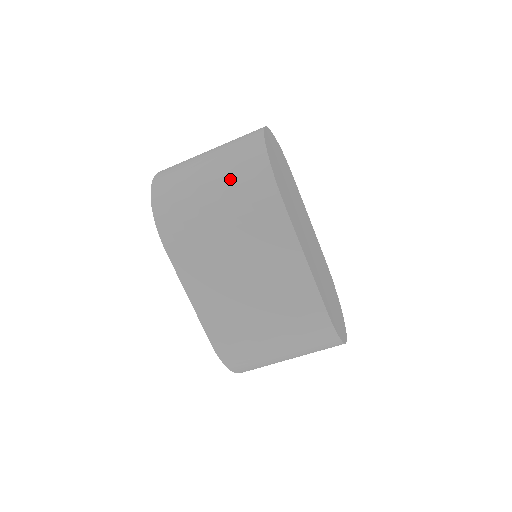
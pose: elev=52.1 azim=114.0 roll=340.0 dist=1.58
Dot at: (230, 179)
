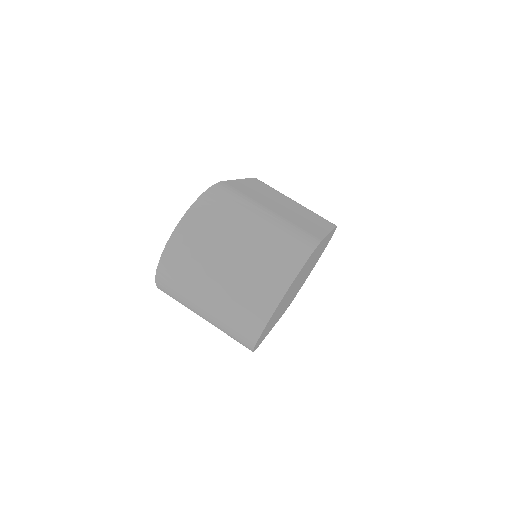
Dot at: occluded
